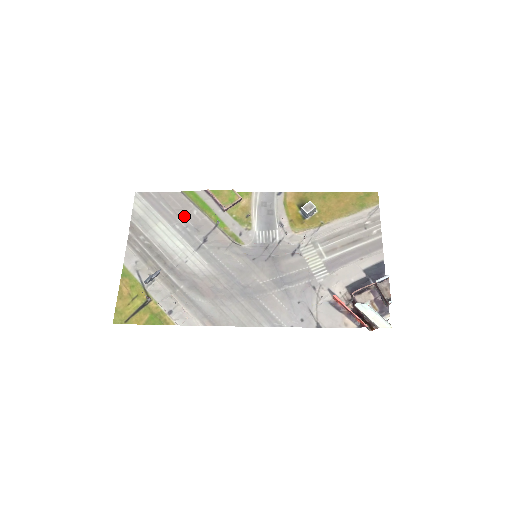
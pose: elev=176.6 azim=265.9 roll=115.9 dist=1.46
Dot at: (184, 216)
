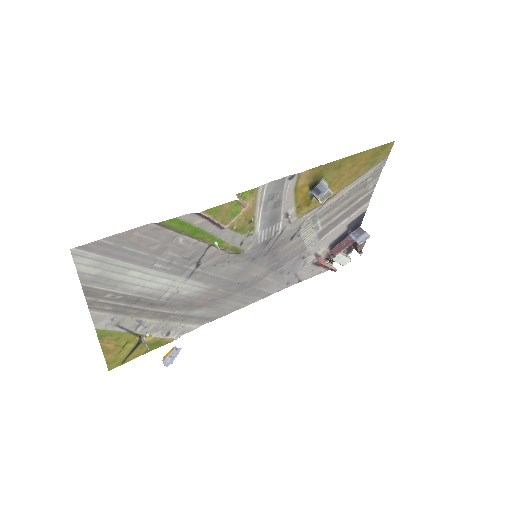
Dot at: (166, 251)
